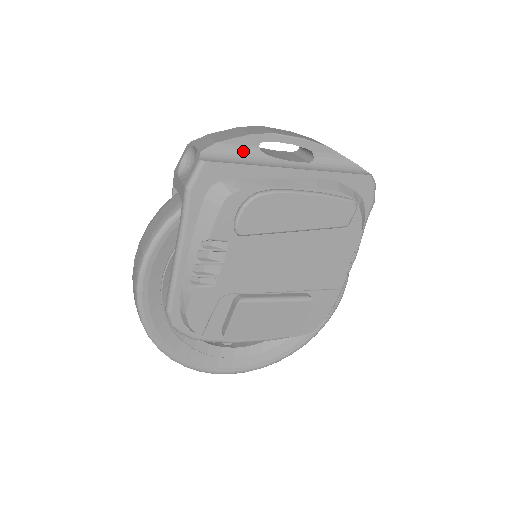
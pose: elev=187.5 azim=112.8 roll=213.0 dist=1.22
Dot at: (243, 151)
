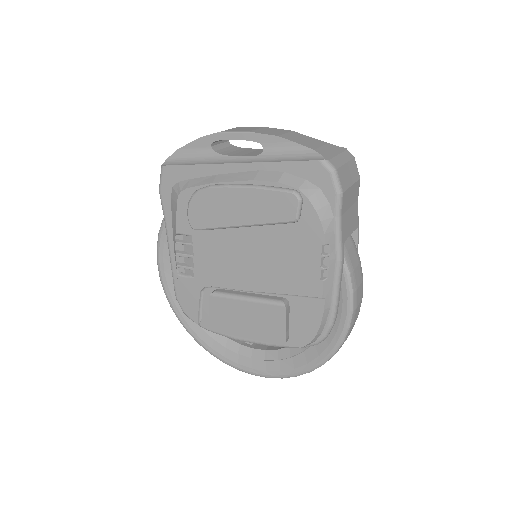
Dot at: (199, 153)
